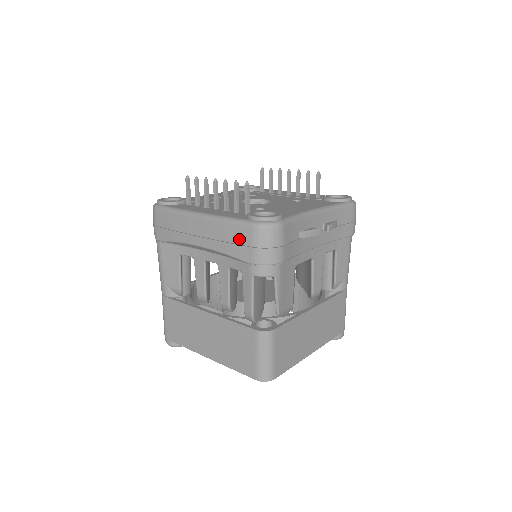
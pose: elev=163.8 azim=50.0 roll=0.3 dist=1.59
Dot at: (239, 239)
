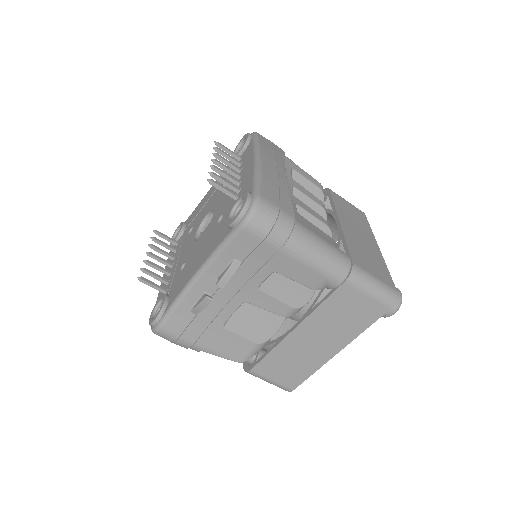
Dot at: occluded
